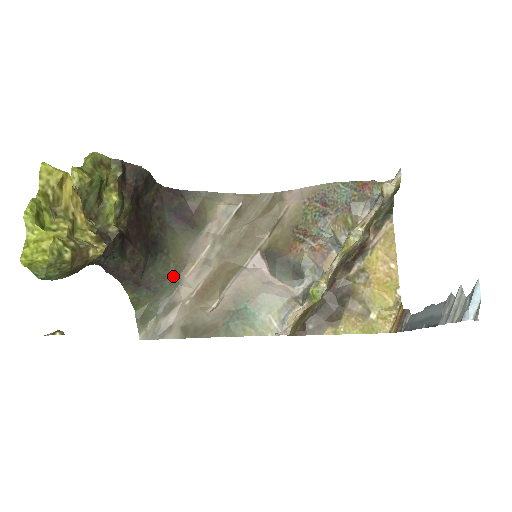
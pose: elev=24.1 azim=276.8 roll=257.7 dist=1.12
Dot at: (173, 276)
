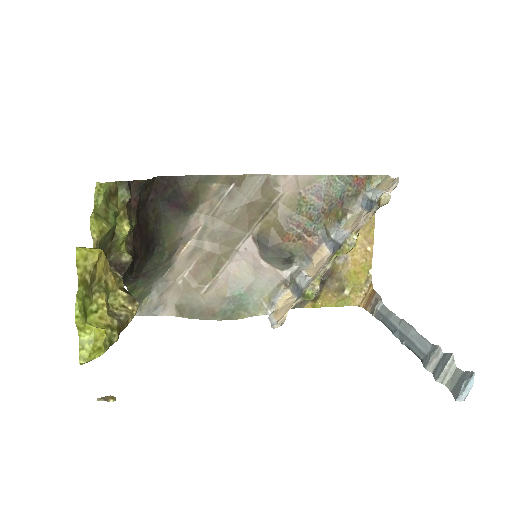
Dot at: (166, 260)
